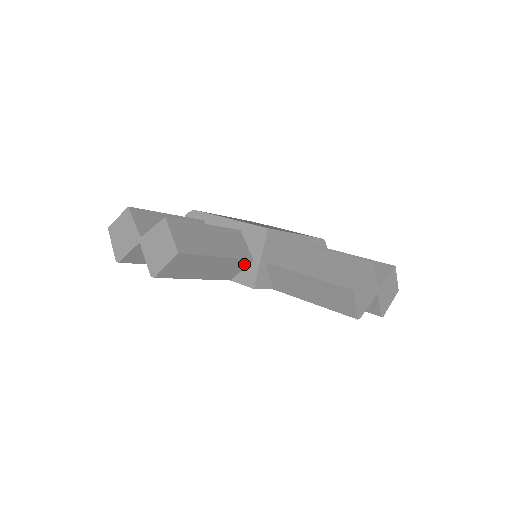
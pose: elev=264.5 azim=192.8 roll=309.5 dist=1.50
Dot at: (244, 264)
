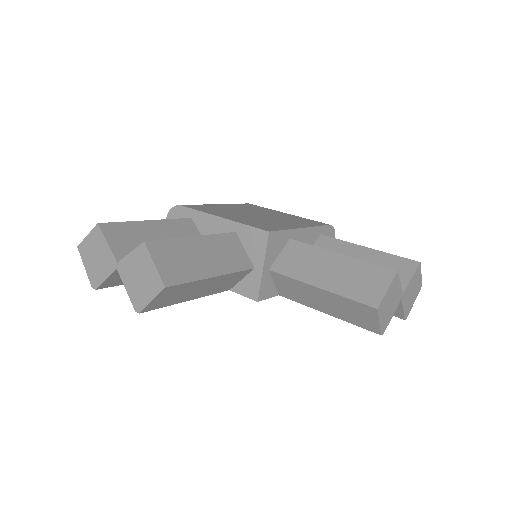
Dot at: (244, 274)
